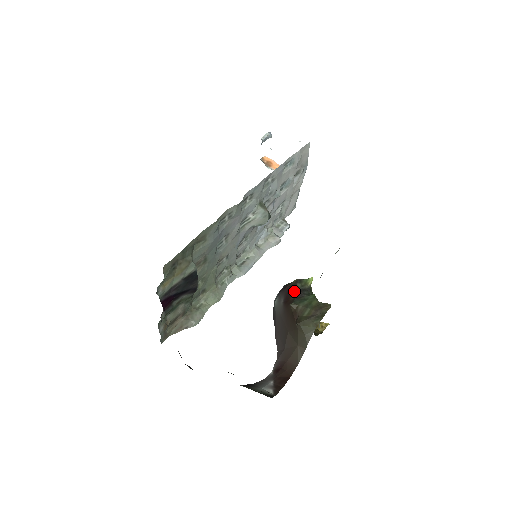
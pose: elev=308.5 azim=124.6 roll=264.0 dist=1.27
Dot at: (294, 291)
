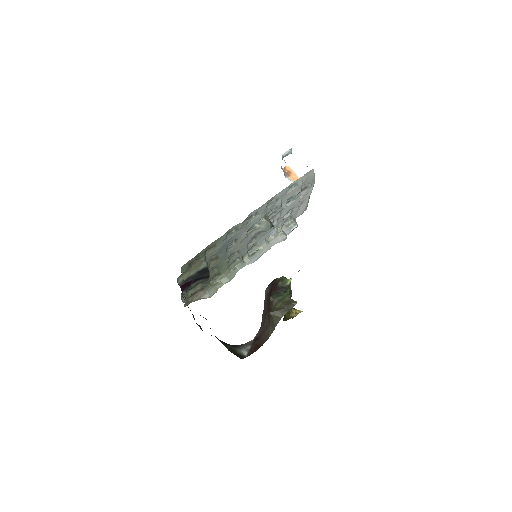
Dot at: (276, 287)
